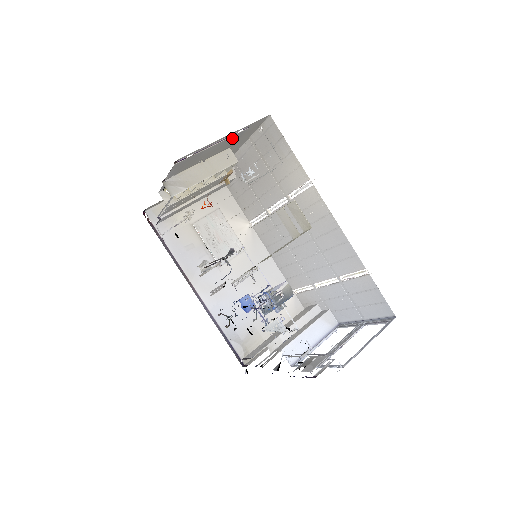
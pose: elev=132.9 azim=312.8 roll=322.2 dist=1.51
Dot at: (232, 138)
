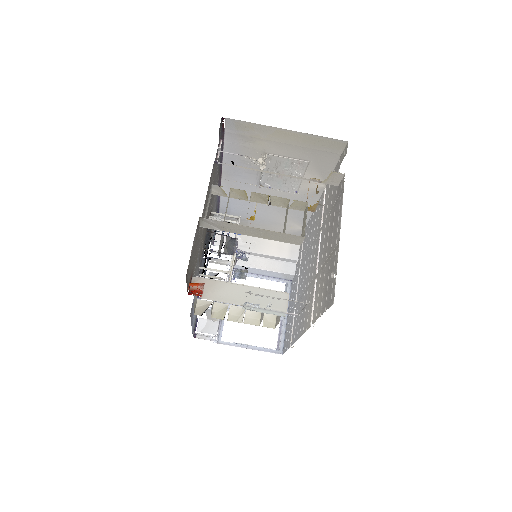
Dot at: occluded
